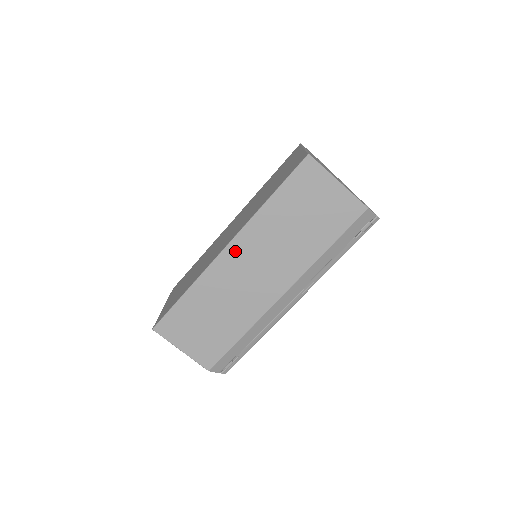
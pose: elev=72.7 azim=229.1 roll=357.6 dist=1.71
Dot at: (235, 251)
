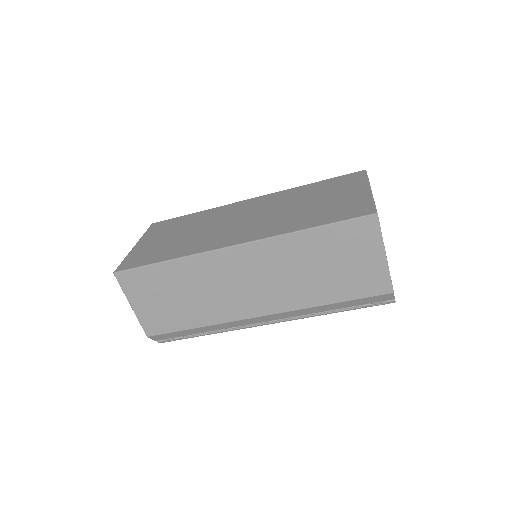
Dot at: (243, 254)
